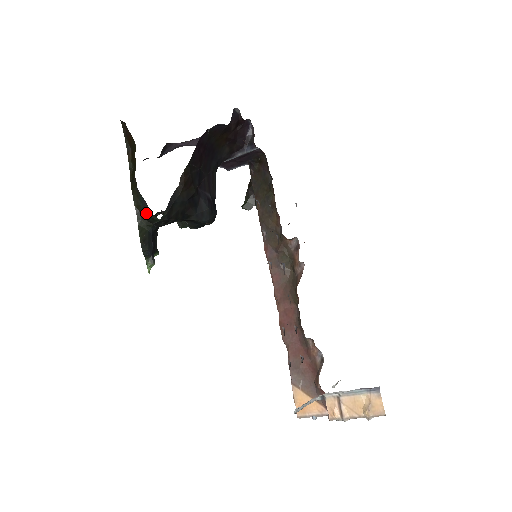
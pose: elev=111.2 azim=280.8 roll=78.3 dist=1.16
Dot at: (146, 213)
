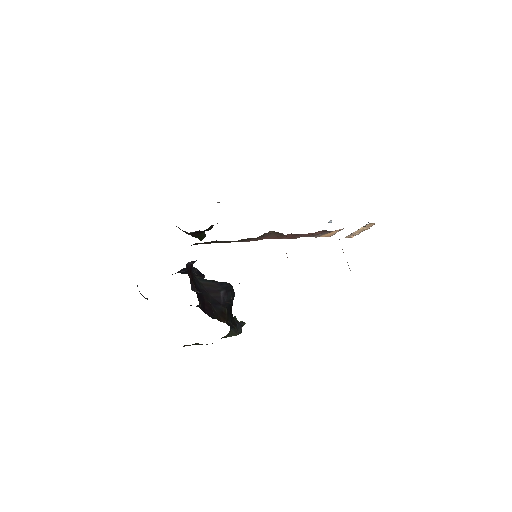
Dot at: occluded
